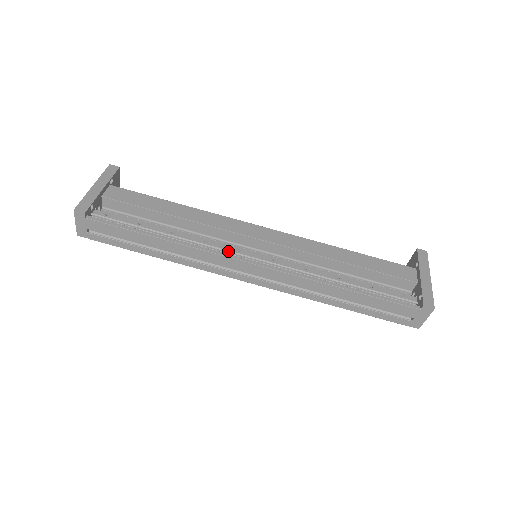
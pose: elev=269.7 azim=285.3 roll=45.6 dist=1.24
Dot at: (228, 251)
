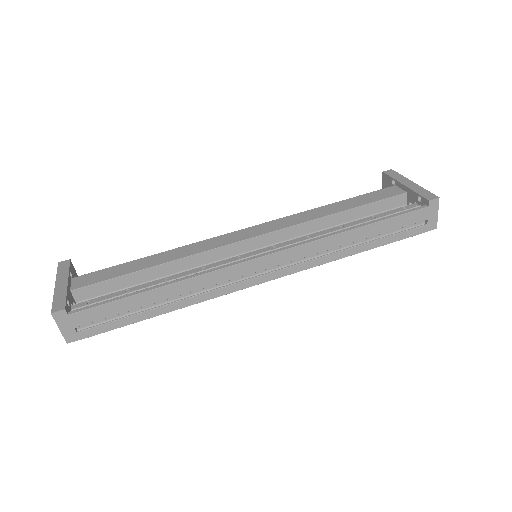
Dot at: (229, 263)
